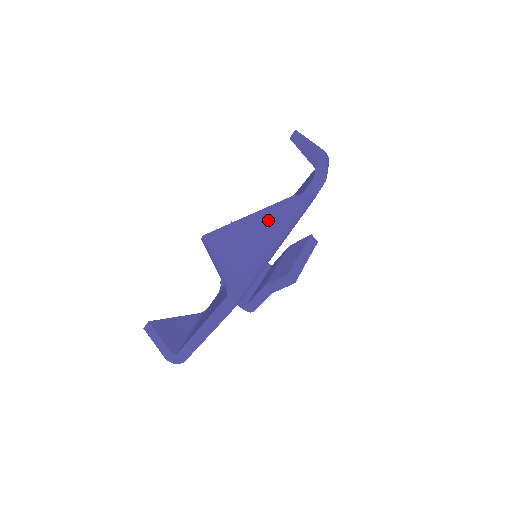
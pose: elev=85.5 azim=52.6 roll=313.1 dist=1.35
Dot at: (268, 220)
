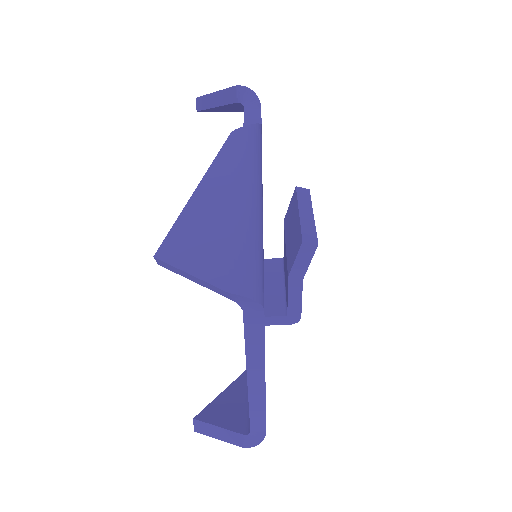
Dot at: (222, 181)
